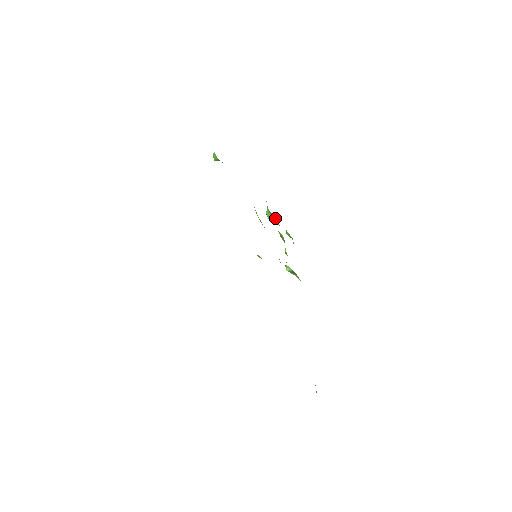
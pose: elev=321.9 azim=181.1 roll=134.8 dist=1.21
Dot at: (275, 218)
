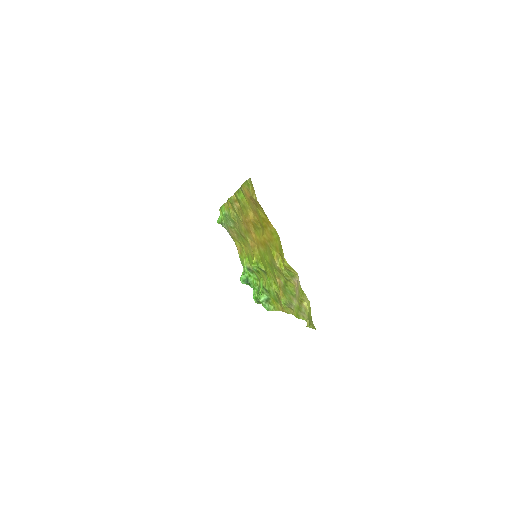
Dot at: (251, 276)
